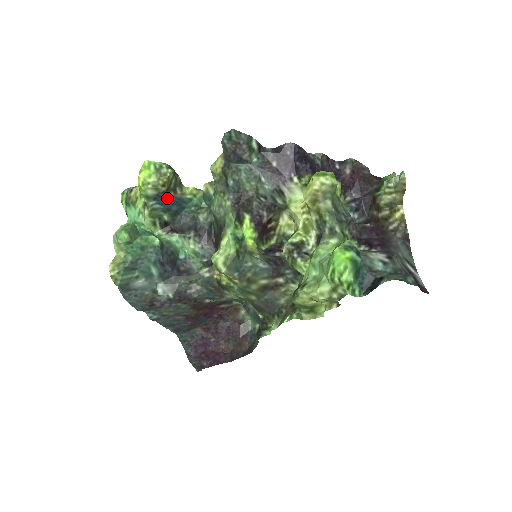
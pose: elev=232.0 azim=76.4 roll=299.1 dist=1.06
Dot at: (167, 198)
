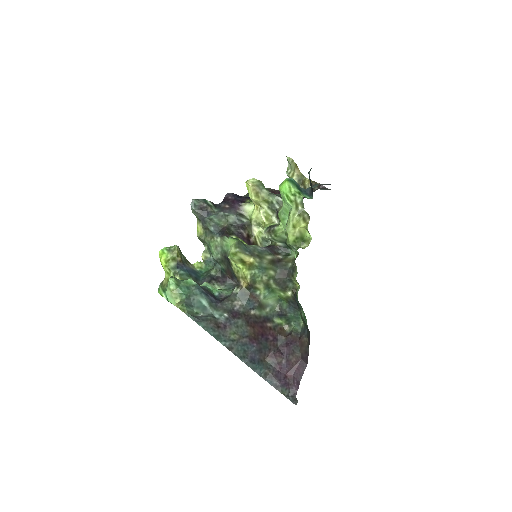
Dot at: (185, 266)
